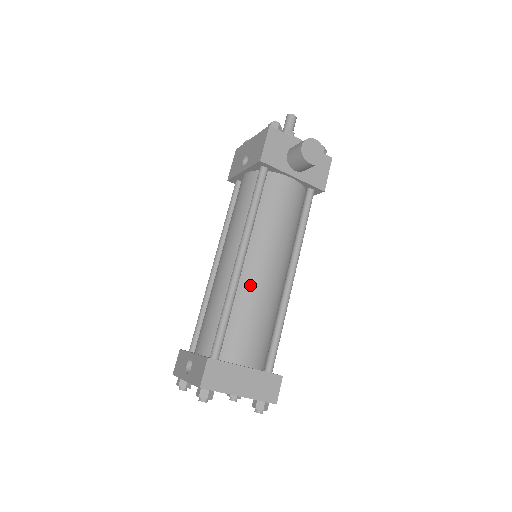
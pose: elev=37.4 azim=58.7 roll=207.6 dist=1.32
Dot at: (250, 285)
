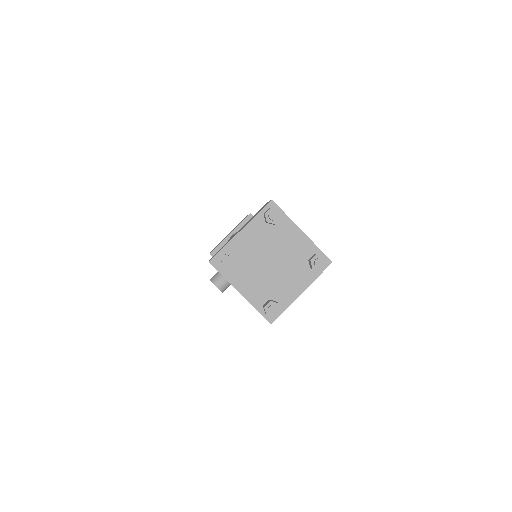
Dot at: occluded
